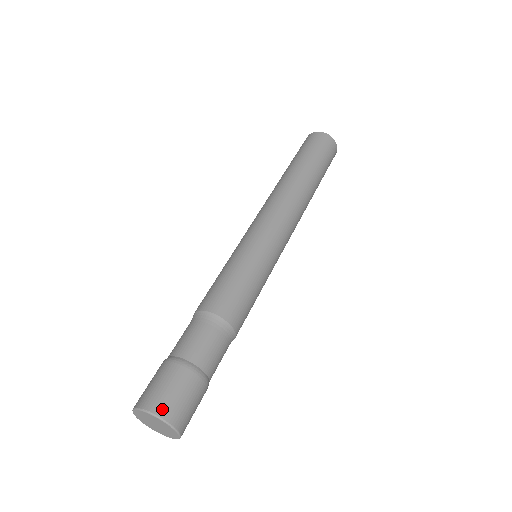
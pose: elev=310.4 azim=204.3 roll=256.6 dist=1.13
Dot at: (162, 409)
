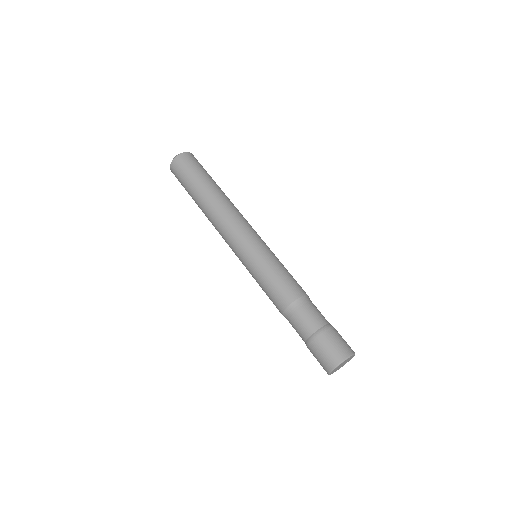
Dot at: (340, 357)
